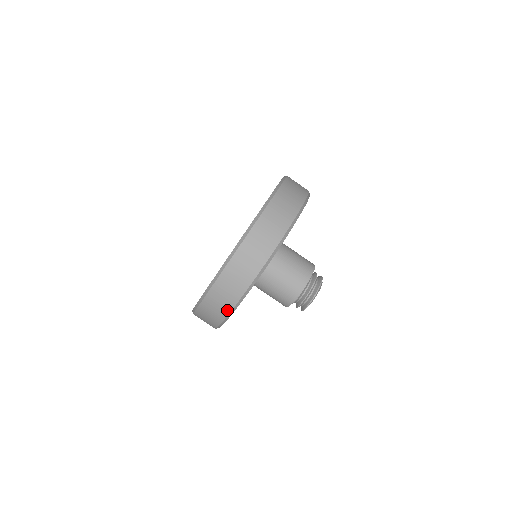
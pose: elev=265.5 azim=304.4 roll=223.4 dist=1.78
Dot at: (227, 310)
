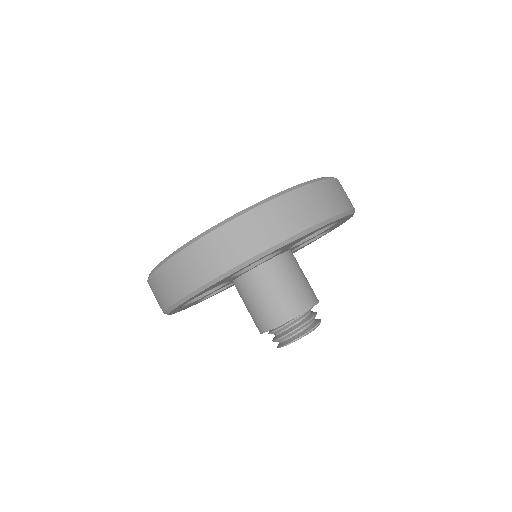
Dot at: (270, 242)
